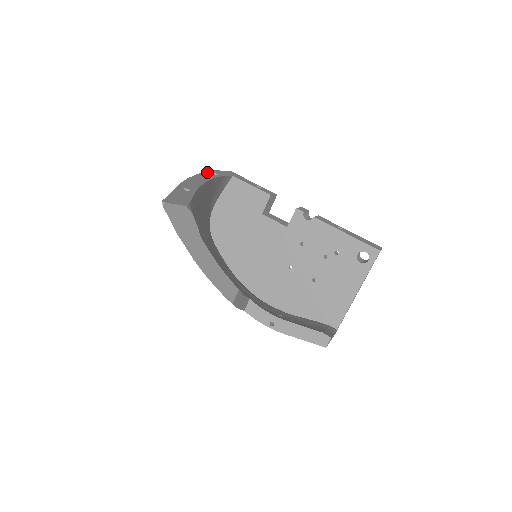
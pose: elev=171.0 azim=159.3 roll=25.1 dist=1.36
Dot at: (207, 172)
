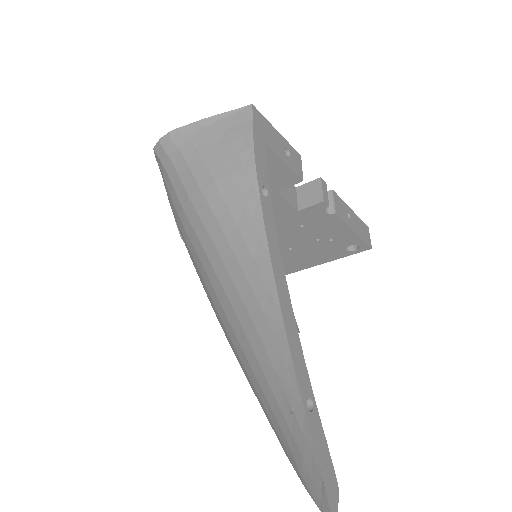
Dot at: (263, 209)
